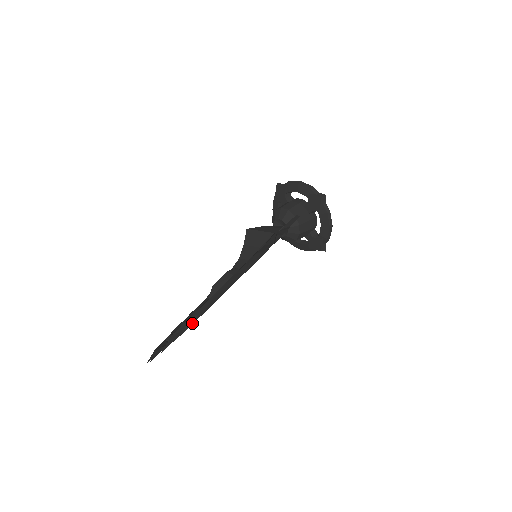
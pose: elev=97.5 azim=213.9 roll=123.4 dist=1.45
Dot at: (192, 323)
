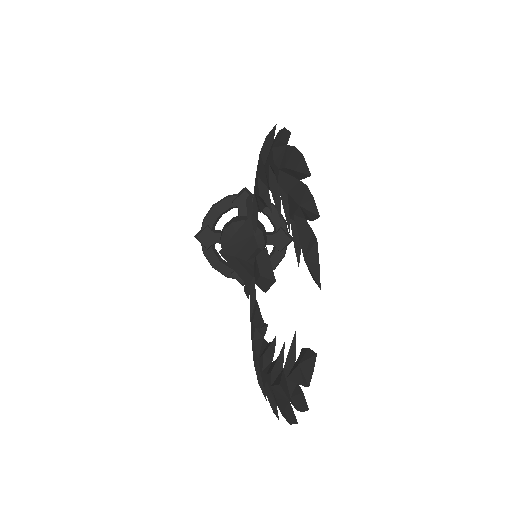
Dot at: (312, 197)
